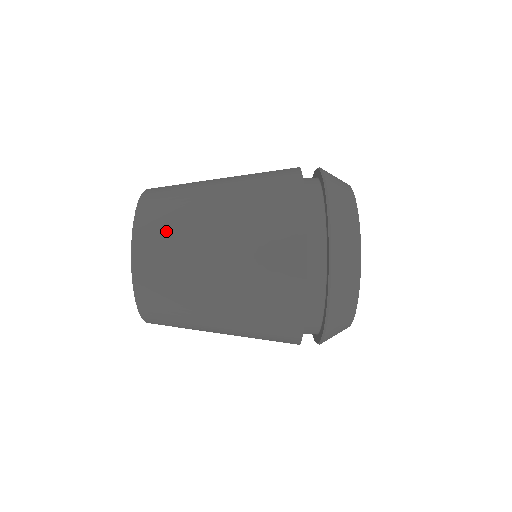
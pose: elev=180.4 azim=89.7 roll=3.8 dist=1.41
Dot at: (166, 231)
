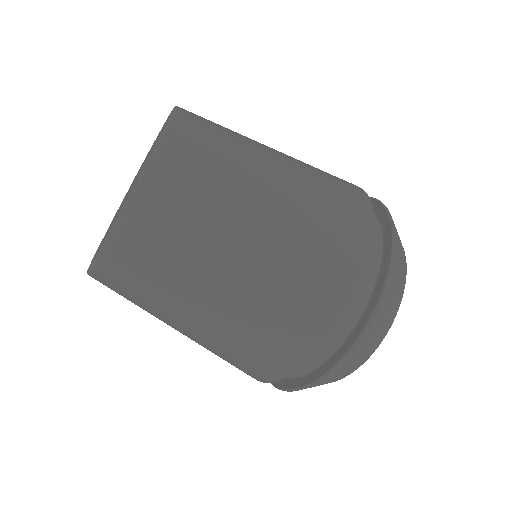
Dot at: (217, 124)
